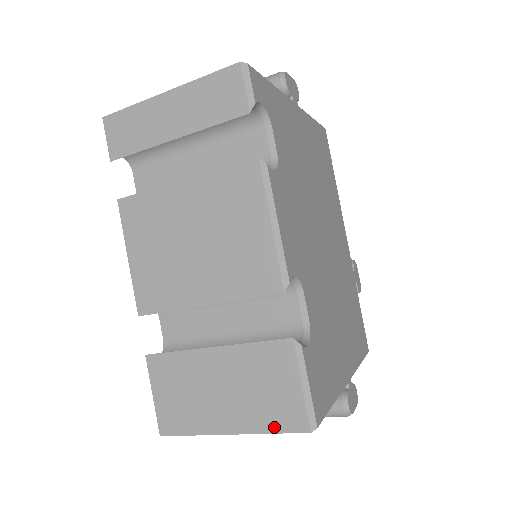
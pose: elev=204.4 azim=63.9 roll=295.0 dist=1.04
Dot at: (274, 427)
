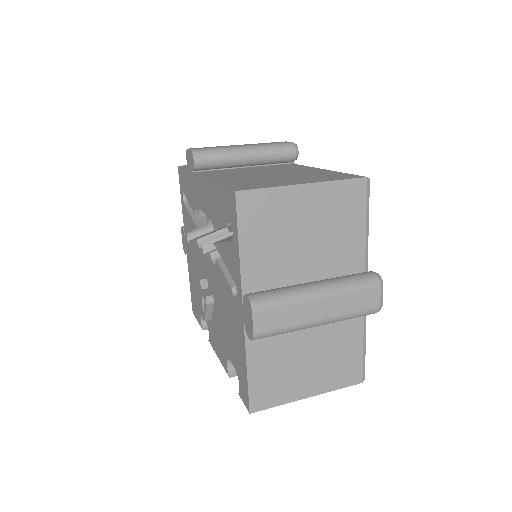
Dot at: occluded
